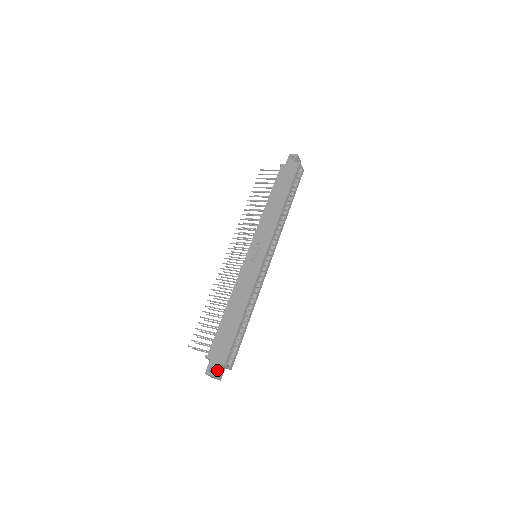
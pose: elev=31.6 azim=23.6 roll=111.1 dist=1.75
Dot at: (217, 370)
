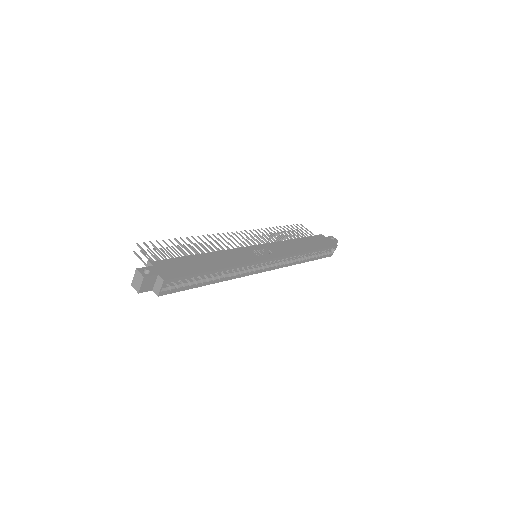
Dot at: (151, 278)
